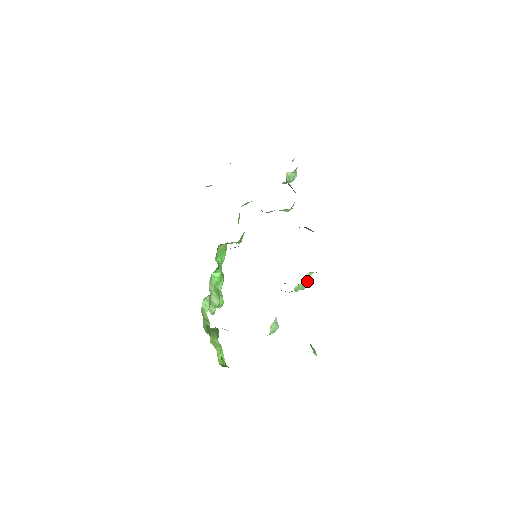
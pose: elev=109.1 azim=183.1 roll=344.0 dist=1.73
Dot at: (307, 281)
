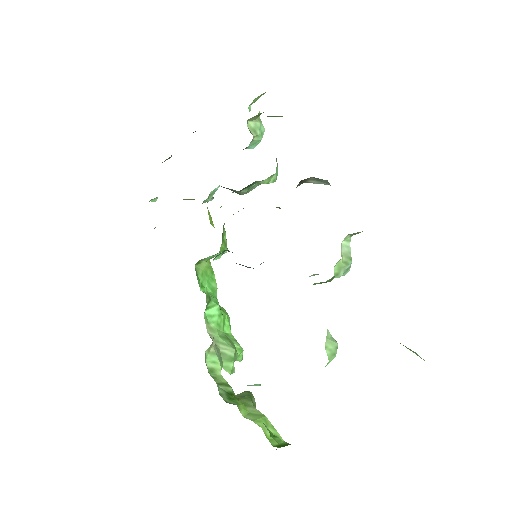
Dot at: (348, 254)
